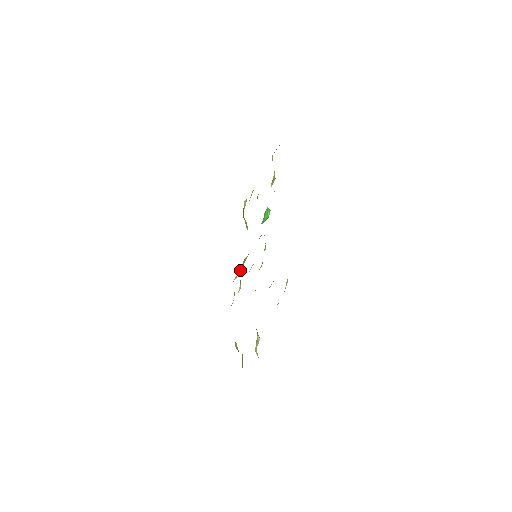
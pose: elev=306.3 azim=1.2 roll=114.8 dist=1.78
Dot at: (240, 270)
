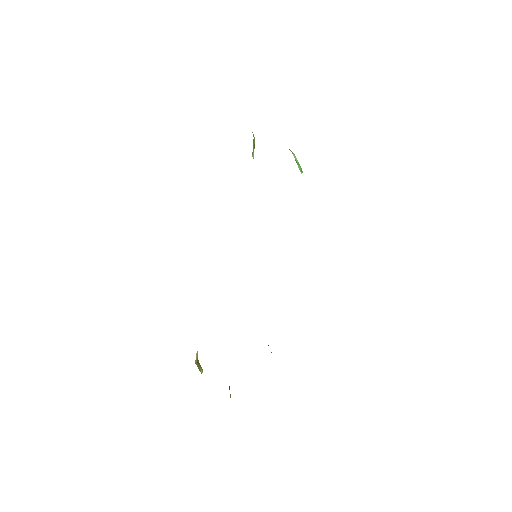
Dot at: occluded
